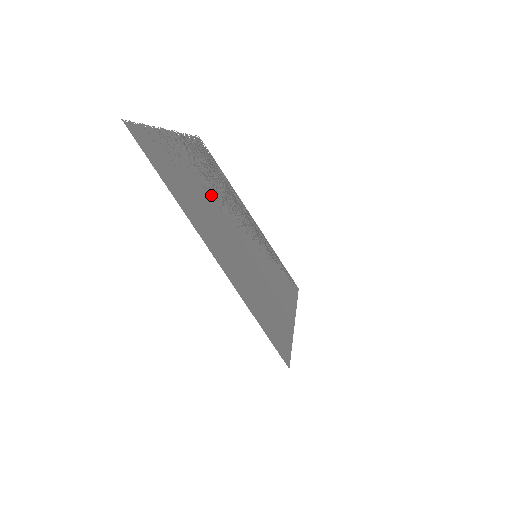
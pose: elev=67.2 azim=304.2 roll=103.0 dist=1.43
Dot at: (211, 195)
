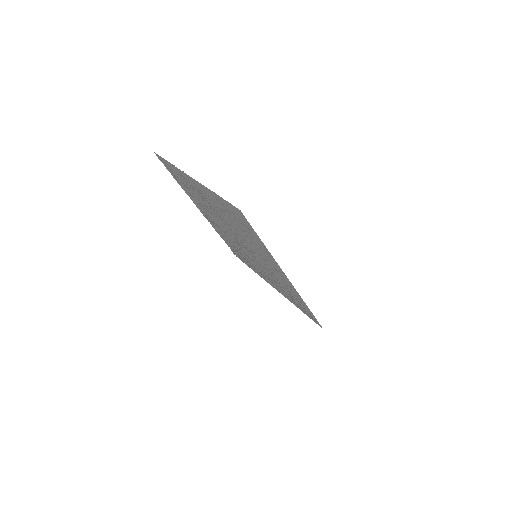
Dot at: occluded
